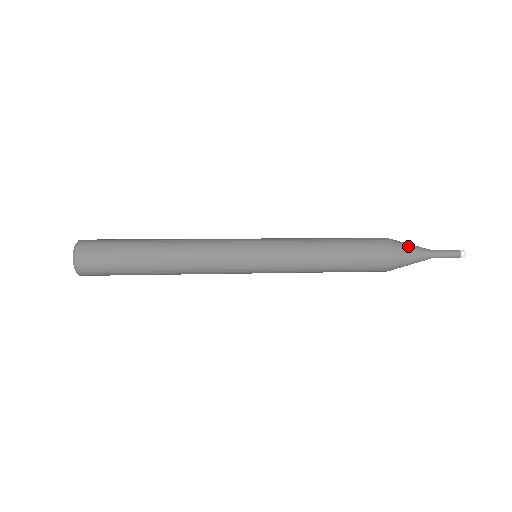
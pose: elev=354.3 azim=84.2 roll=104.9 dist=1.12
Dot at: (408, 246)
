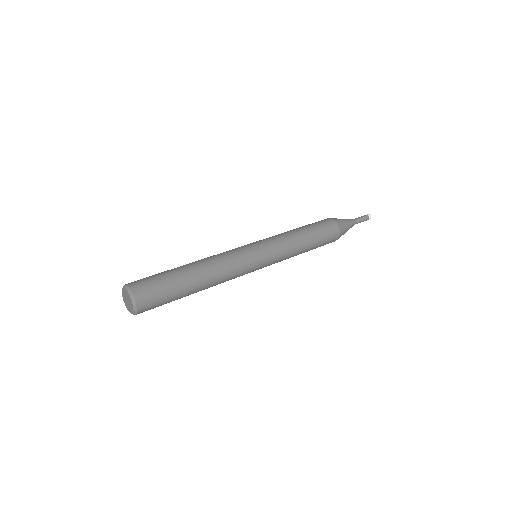
Dot at: (346, 226)
